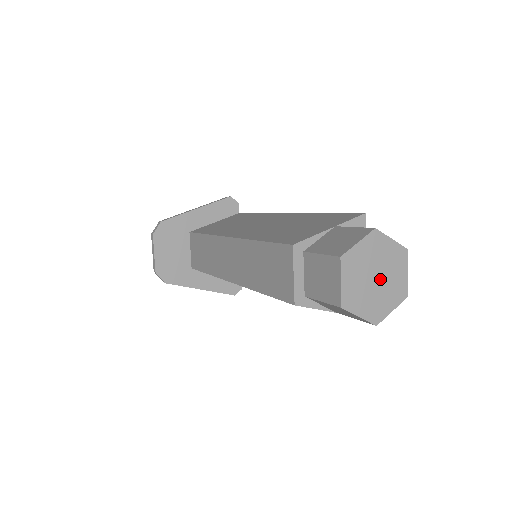
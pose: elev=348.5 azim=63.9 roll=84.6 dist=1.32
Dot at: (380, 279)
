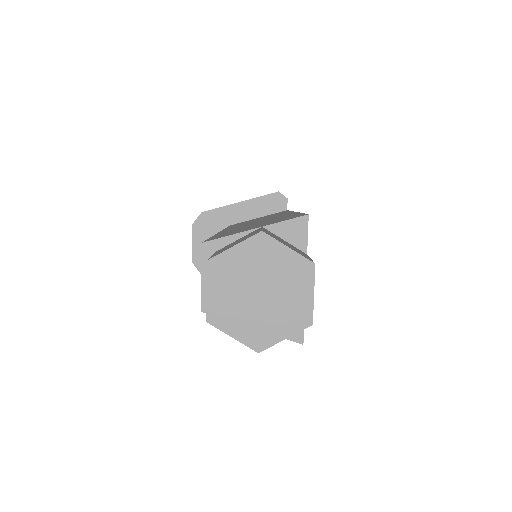
Dot at: (267, 296)
